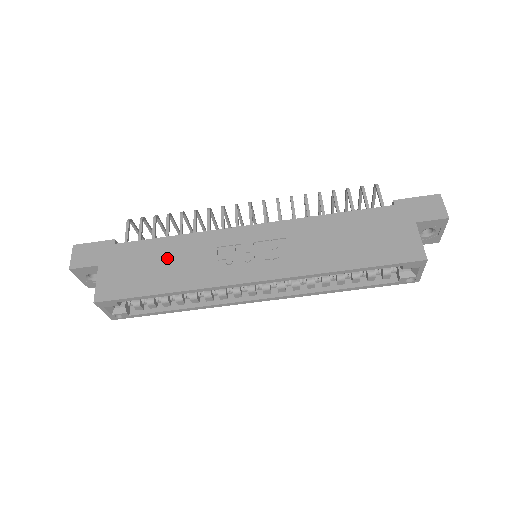
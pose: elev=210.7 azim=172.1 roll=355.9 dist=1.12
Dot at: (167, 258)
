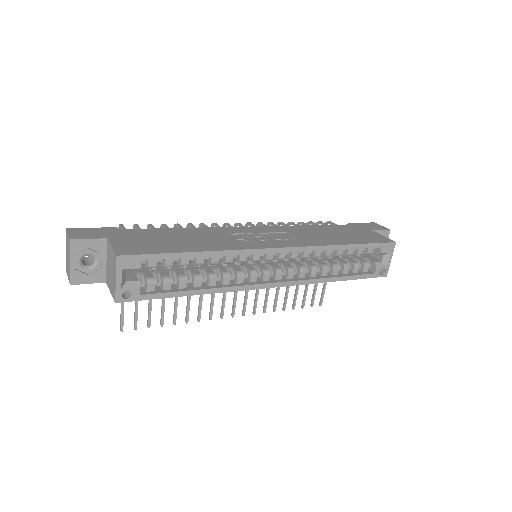
Dot at: (184, 236)
